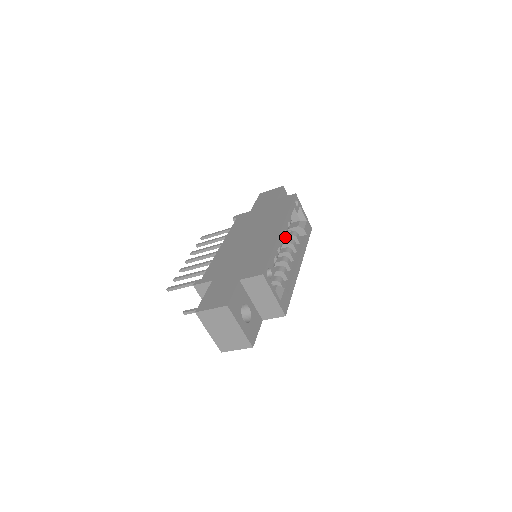
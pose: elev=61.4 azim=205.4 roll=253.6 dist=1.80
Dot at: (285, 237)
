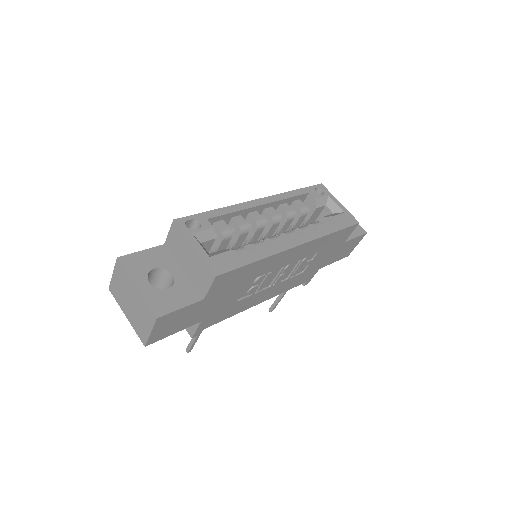
Dot at: occluded
